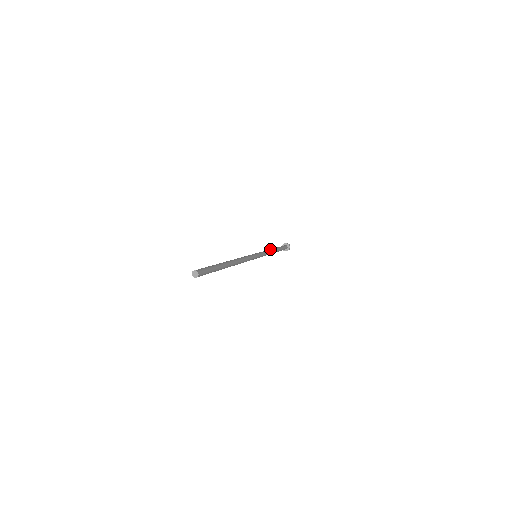
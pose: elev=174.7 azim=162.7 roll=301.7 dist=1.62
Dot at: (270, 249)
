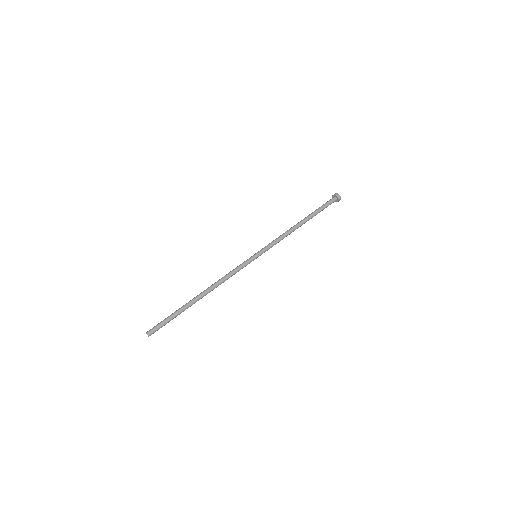
Dot at: (291, 229)
